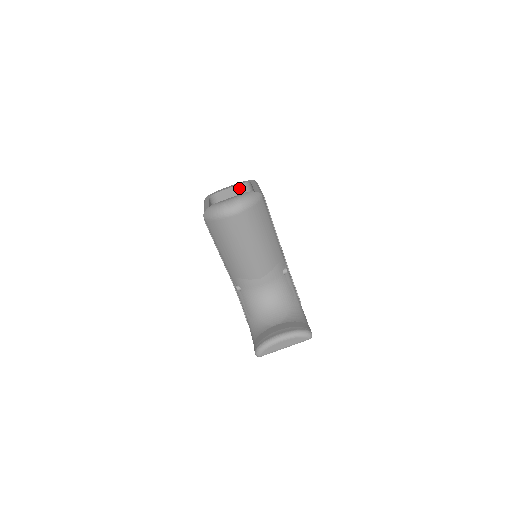
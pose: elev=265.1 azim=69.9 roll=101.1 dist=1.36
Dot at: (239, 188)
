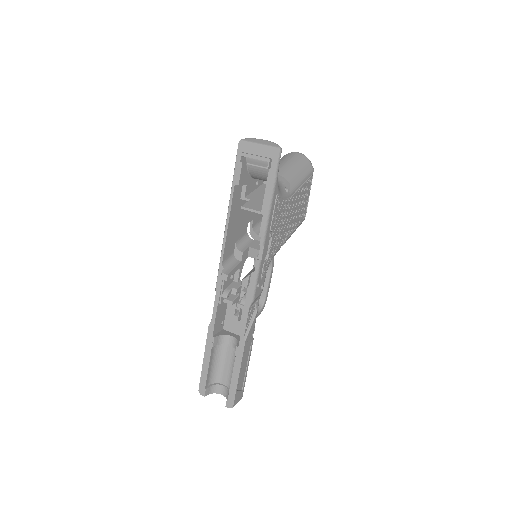
Dot at: occluded
